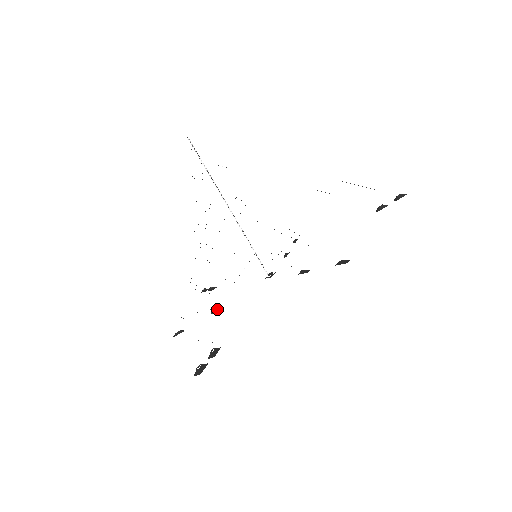
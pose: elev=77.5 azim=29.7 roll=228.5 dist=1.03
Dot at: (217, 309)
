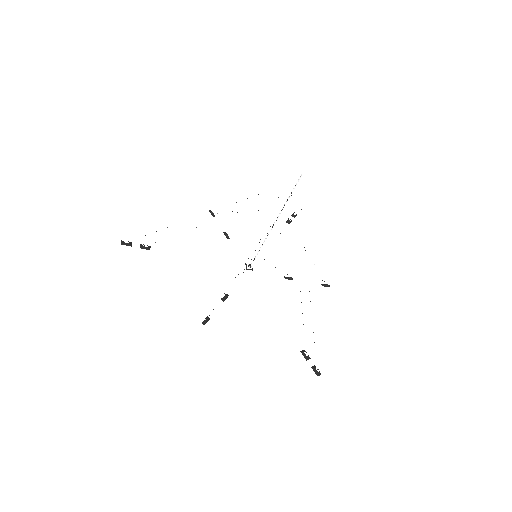
Dot at: (227, 297)
